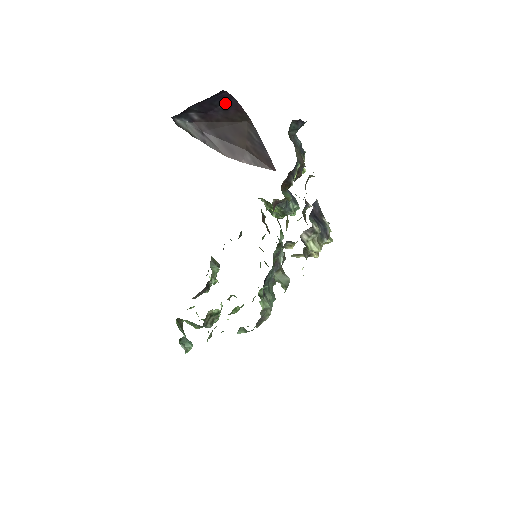
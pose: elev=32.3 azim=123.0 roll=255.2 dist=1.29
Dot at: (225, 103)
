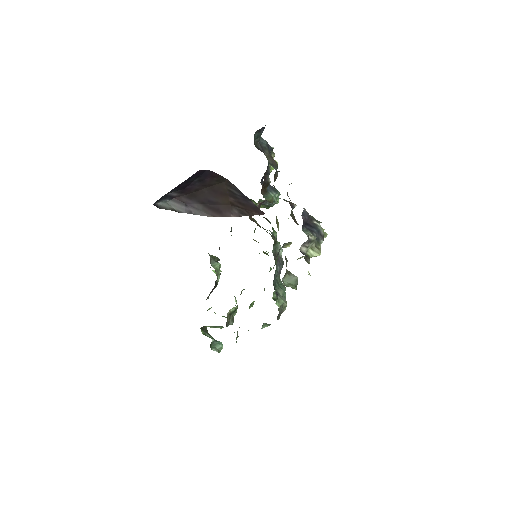
Dot at: (200, 176)
